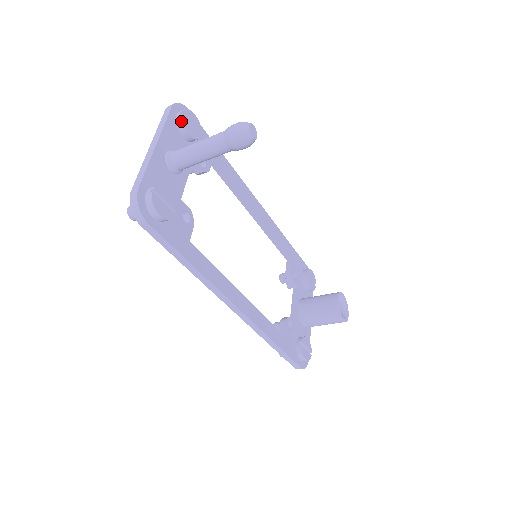
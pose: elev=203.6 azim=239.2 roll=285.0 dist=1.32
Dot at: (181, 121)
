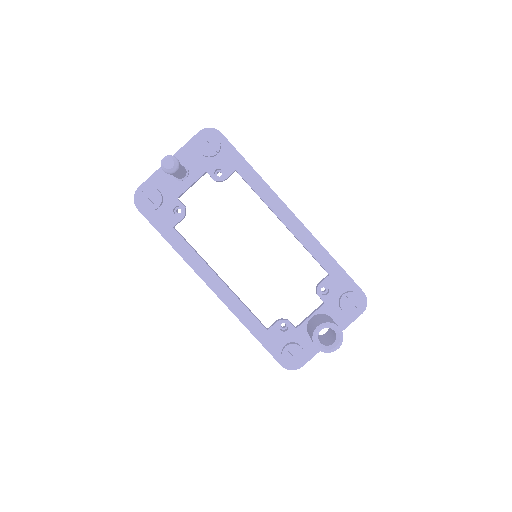
Dot at: (198, 143)
